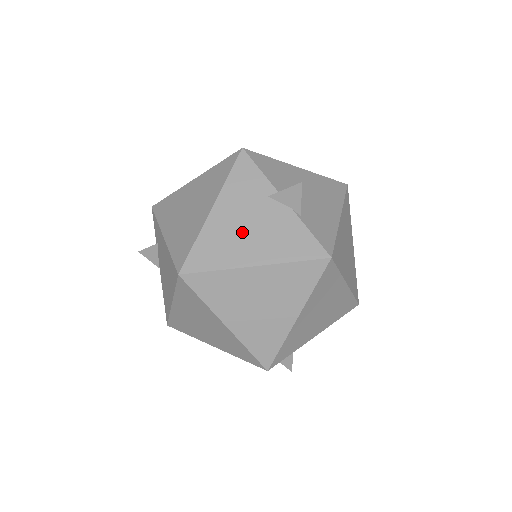
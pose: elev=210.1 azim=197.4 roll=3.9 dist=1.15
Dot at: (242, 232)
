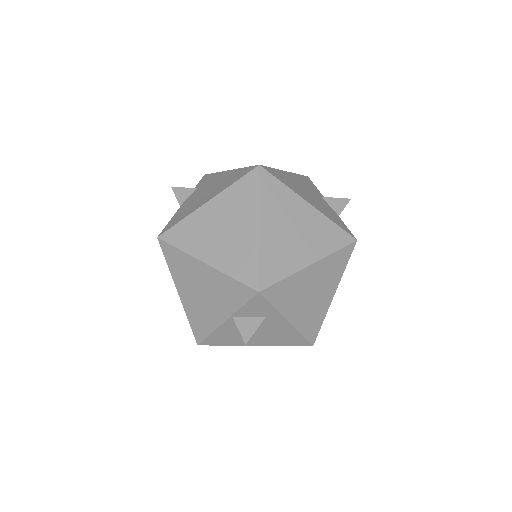
Dot at: (304, 190)
